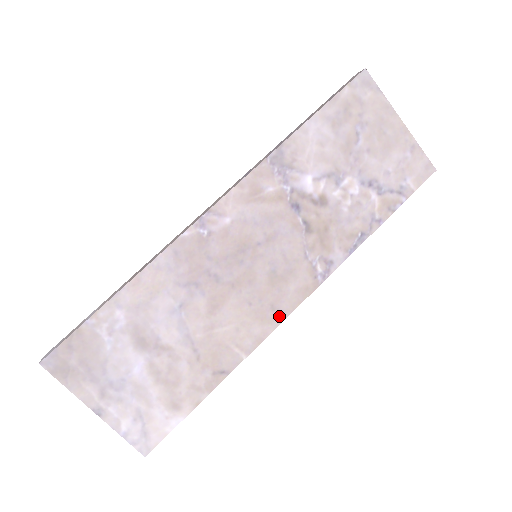
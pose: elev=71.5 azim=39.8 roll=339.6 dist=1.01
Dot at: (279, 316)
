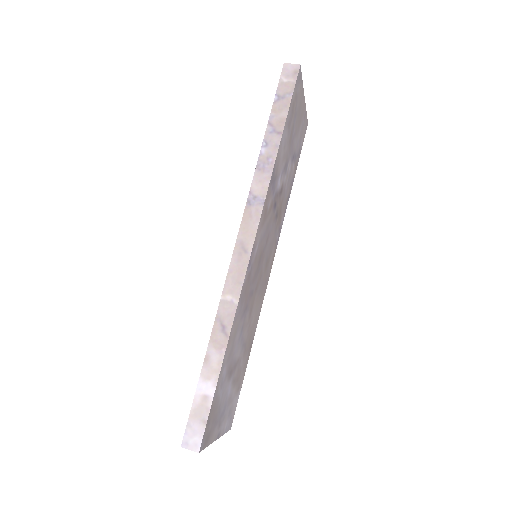
Dot at: (266, 285)
